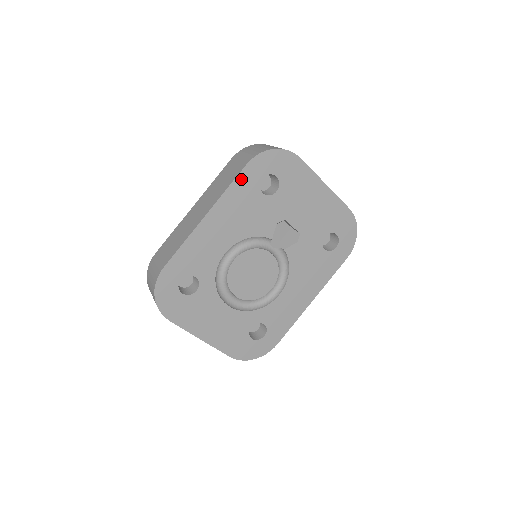
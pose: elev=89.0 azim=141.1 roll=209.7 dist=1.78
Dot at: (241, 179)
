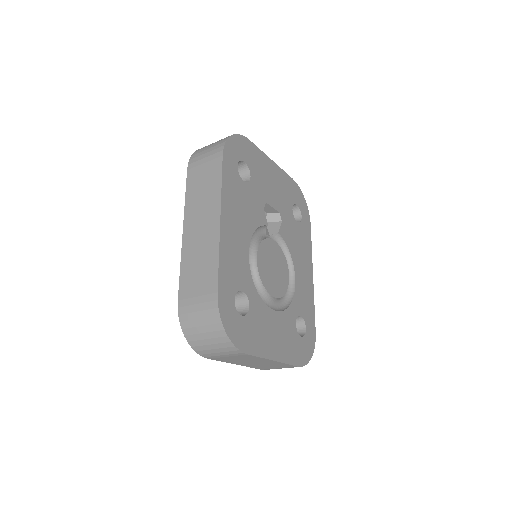
Dot at: (226, 172)
